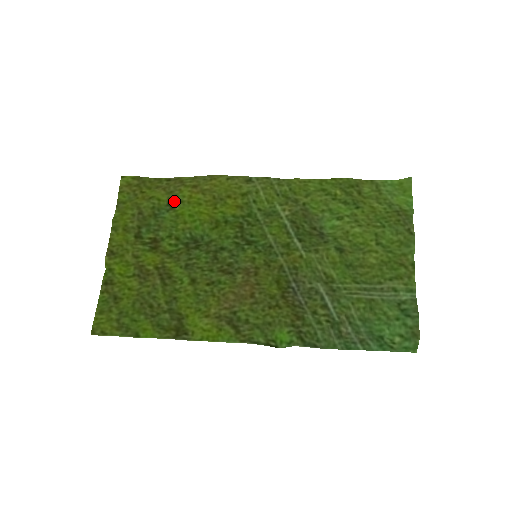
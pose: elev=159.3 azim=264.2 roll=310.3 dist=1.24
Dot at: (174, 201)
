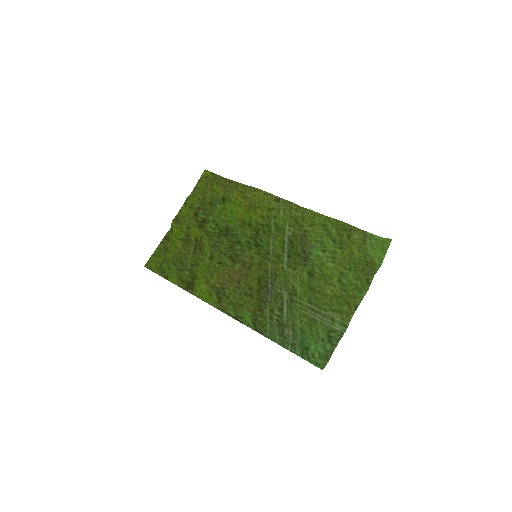
Dot at: (226, 198)
